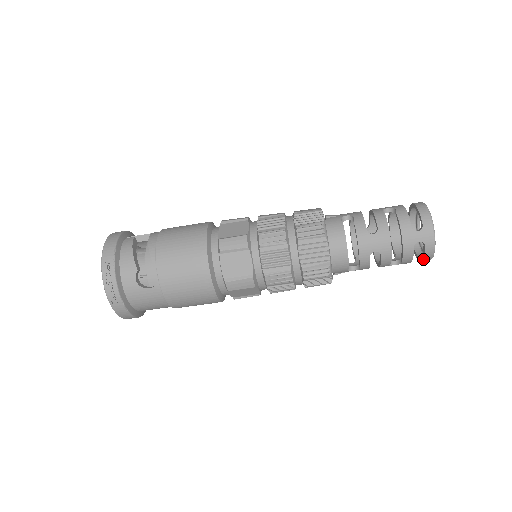
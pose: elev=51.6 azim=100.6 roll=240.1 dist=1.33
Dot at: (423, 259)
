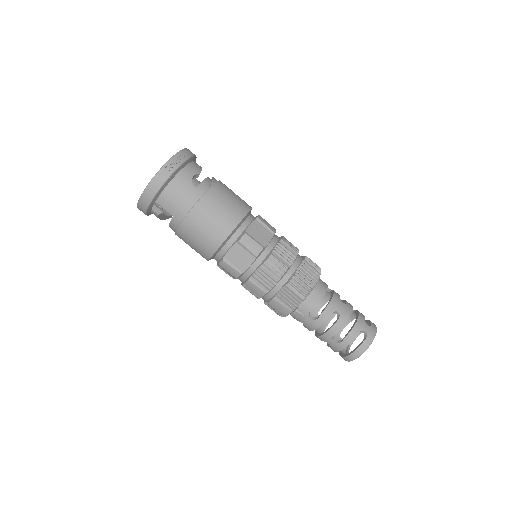
Dot at: (356, 350)
